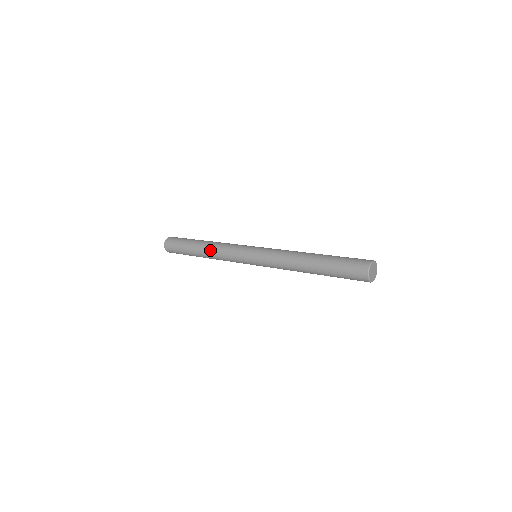
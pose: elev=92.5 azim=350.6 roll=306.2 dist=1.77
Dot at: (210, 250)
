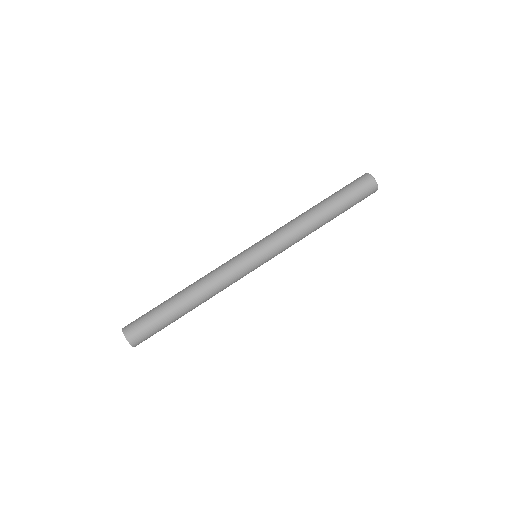
Dot at: (204, 293)
